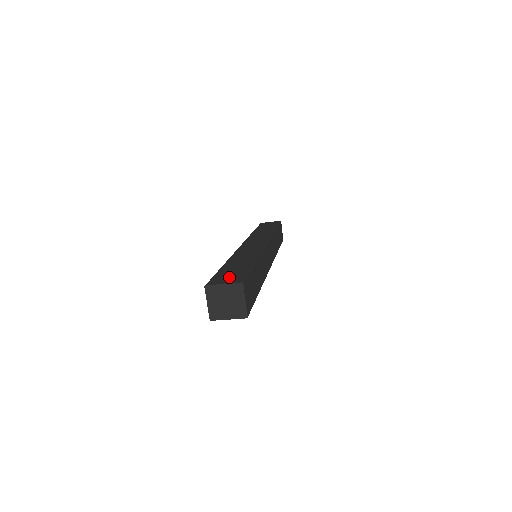
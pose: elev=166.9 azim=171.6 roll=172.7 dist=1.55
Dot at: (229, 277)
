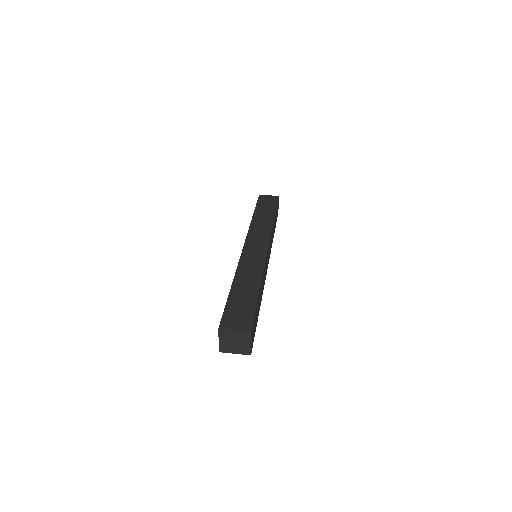
Dot at: (239, 317)
